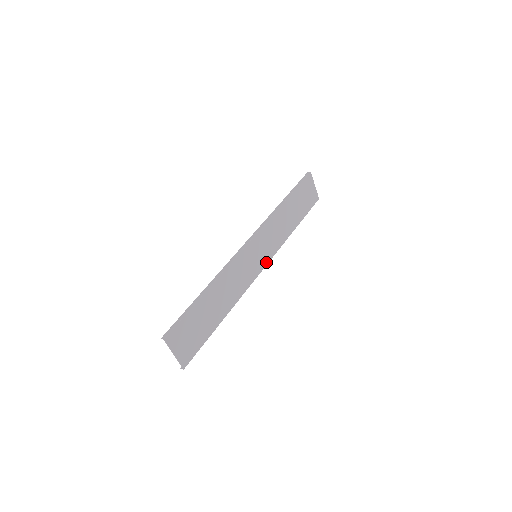
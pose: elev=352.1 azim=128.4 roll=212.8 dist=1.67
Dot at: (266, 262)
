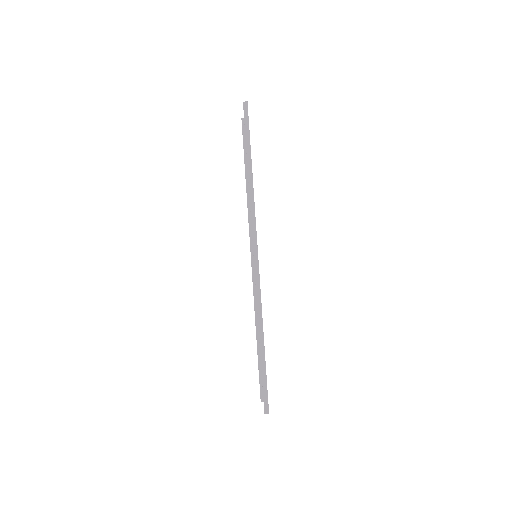
Dot at: occluded
